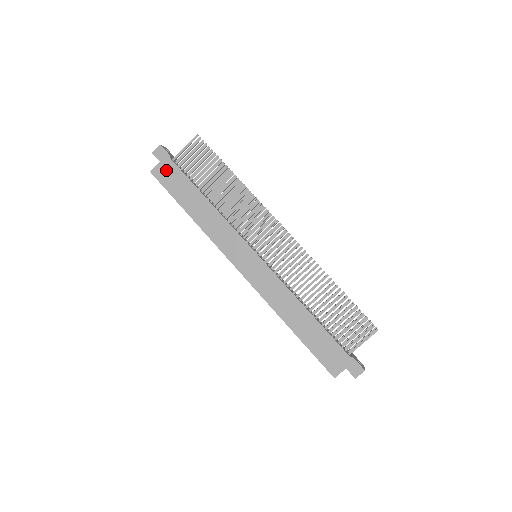
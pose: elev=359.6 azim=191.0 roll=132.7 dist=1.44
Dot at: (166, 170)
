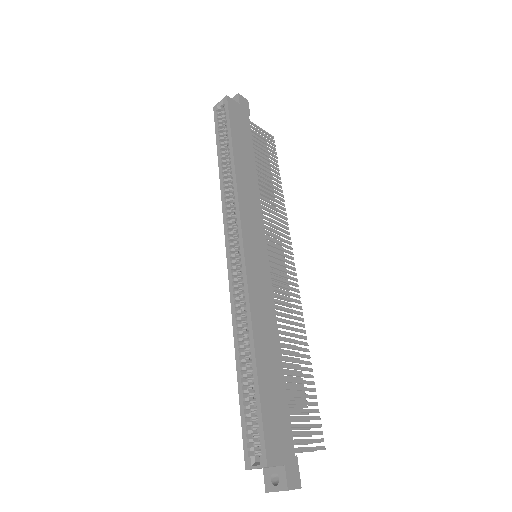
Dot at: (240, 113)
